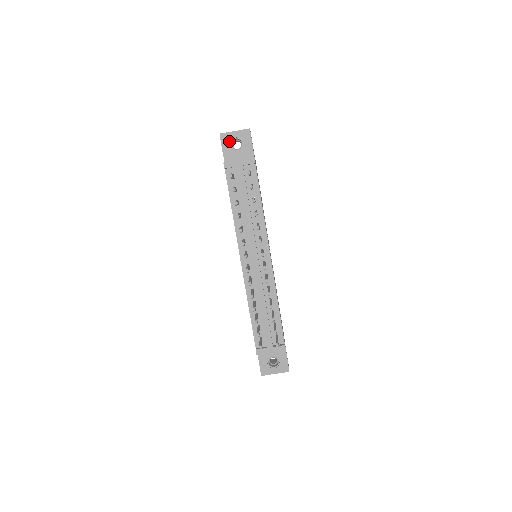
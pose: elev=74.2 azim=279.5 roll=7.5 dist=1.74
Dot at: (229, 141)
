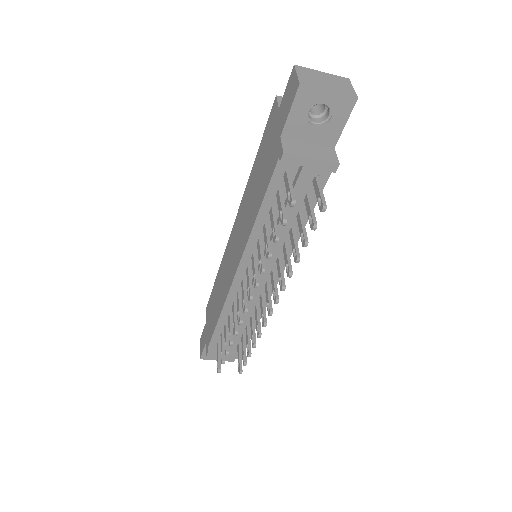
Dot at: (309, 104)
